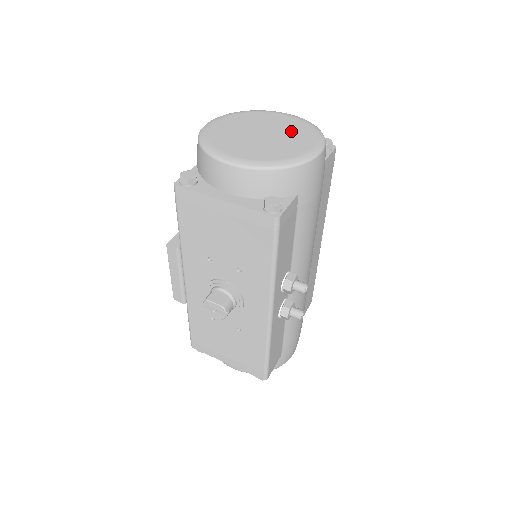
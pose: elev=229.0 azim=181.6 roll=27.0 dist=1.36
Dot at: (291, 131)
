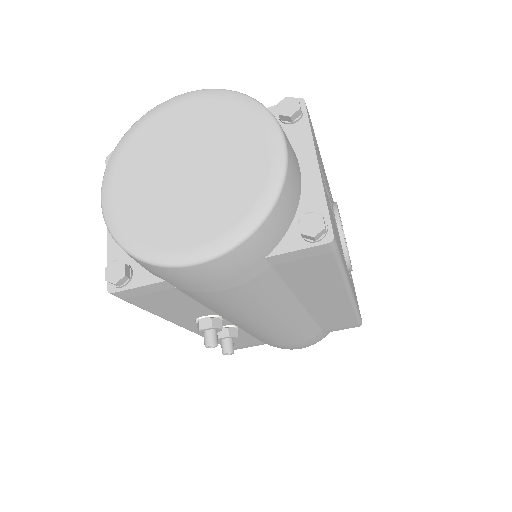
Dot at: (220, 191)
